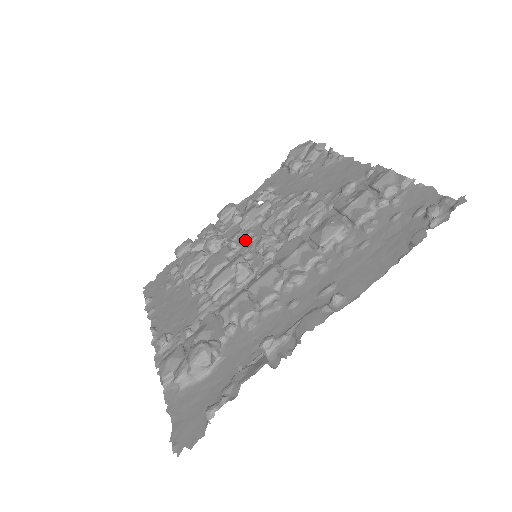
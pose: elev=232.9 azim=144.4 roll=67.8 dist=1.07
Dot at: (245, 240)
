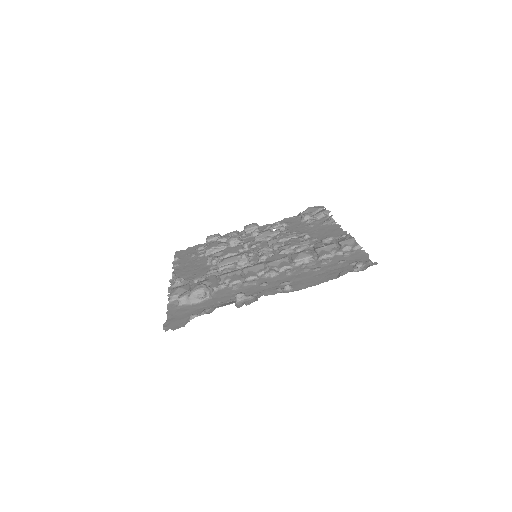
Dot at: (254, 246)
